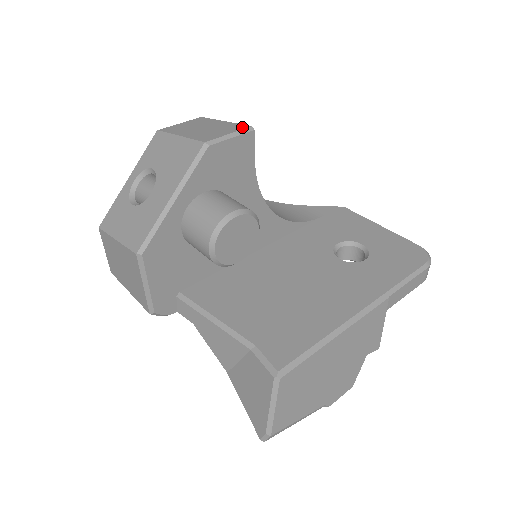
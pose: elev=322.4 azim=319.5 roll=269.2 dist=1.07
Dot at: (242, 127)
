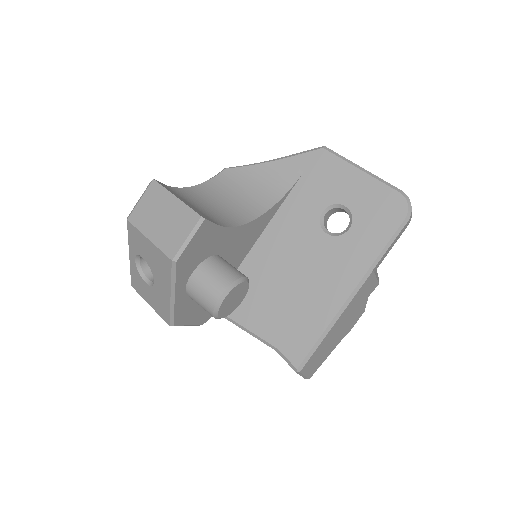
Dot at: (194, 219)
